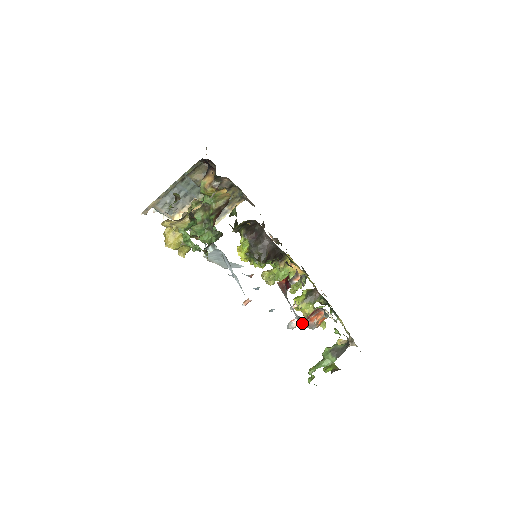
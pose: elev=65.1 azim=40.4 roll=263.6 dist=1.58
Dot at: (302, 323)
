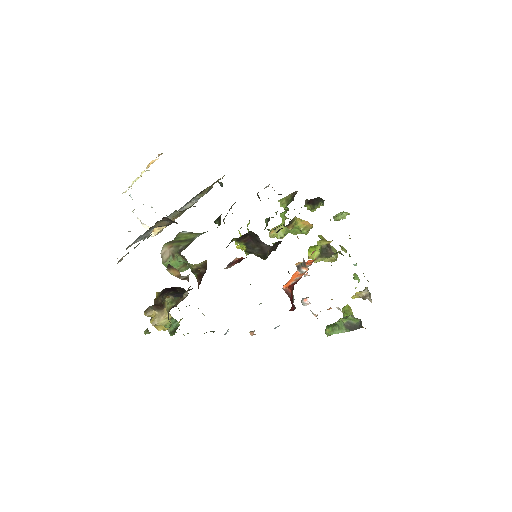
Dot at: occluded
